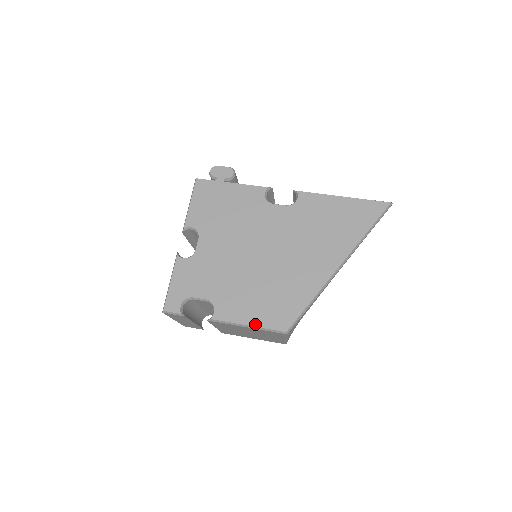
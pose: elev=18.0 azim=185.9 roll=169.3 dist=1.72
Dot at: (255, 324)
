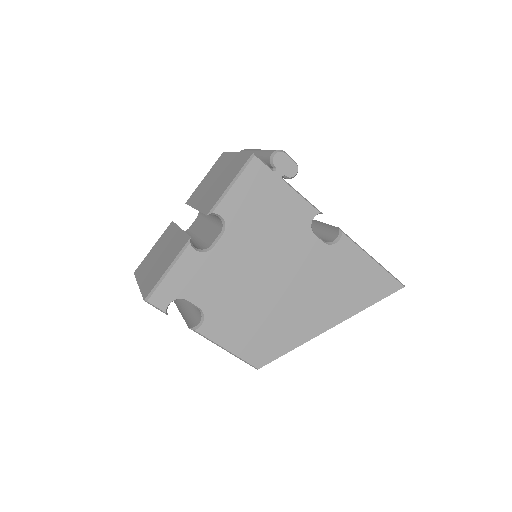
Dot at: (235, 352)
